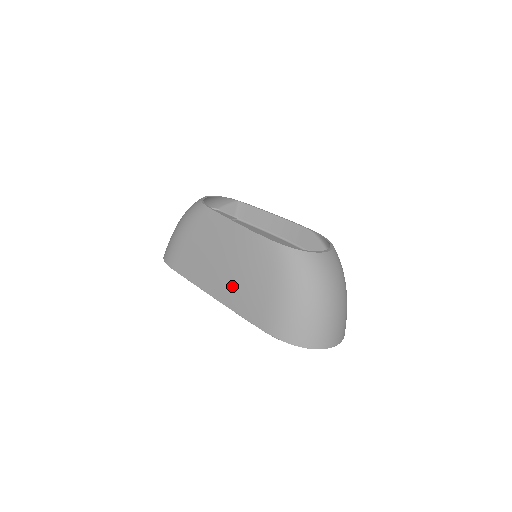
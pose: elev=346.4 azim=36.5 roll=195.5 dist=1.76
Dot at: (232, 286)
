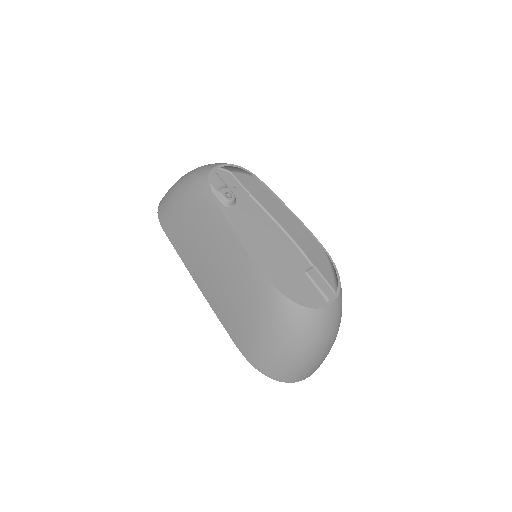
Dot at: (219, 294)
